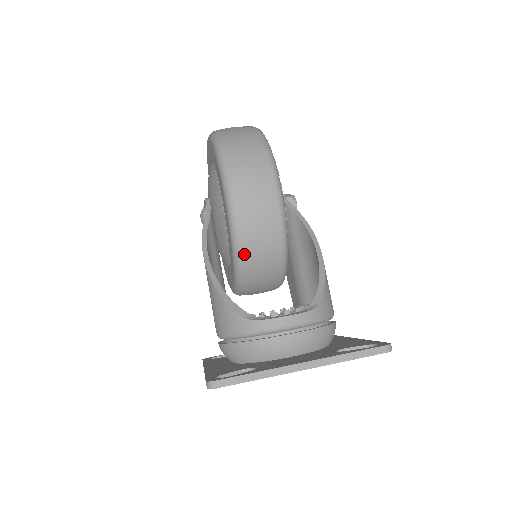
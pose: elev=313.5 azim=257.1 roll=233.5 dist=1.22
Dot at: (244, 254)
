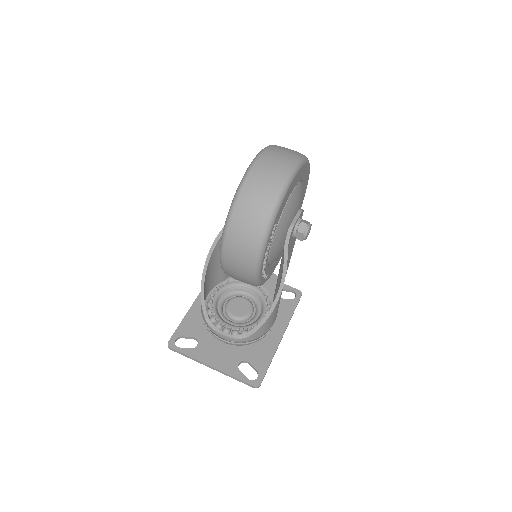
Dot at: occluded
